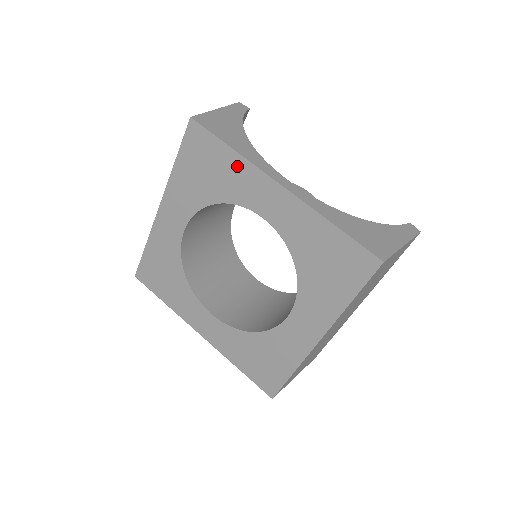
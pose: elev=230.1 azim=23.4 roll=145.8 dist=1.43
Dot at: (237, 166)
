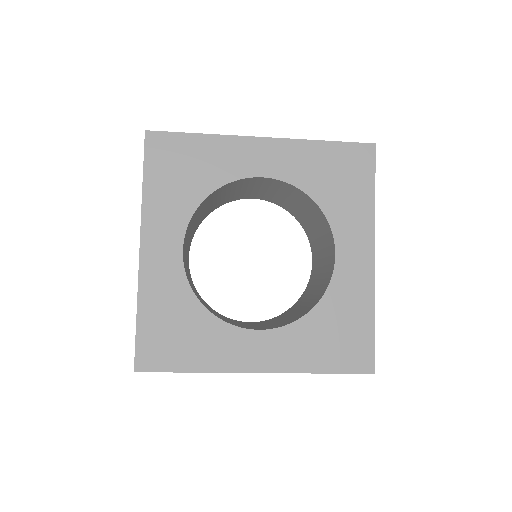
Dot at: (214, 146)
